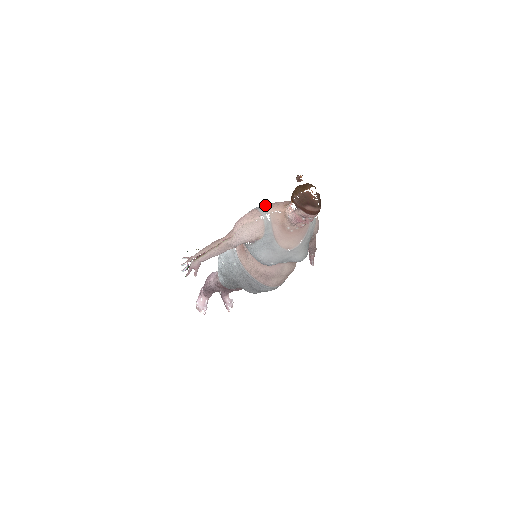
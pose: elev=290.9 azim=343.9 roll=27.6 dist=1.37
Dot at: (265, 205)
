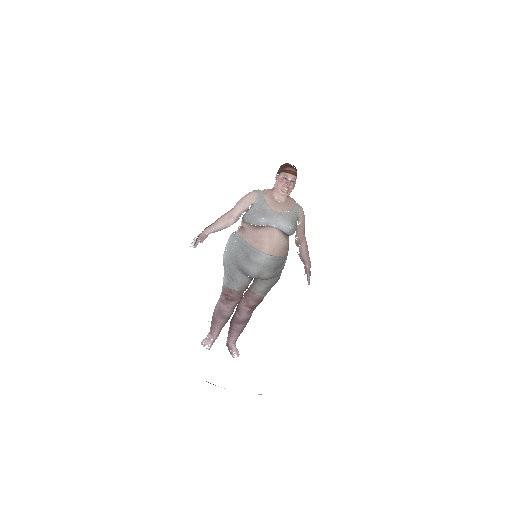
Dot at: occluded
